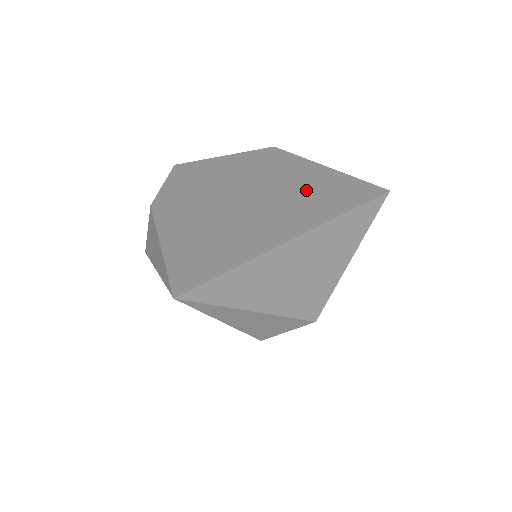
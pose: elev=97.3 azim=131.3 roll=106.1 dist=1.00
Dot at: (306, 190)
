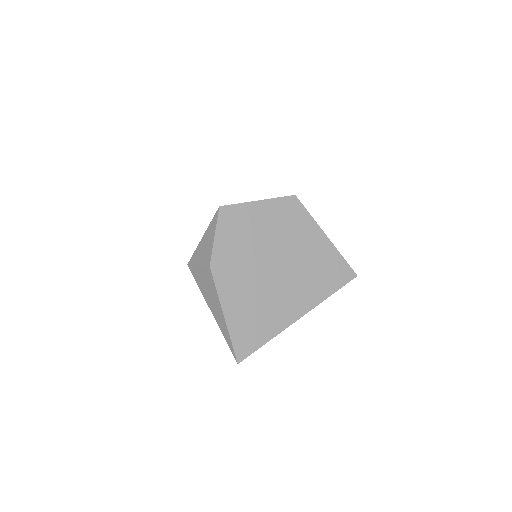
Dot at: (312, 266)
